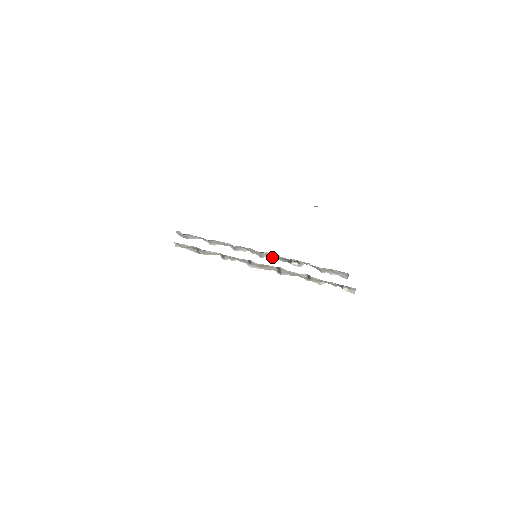
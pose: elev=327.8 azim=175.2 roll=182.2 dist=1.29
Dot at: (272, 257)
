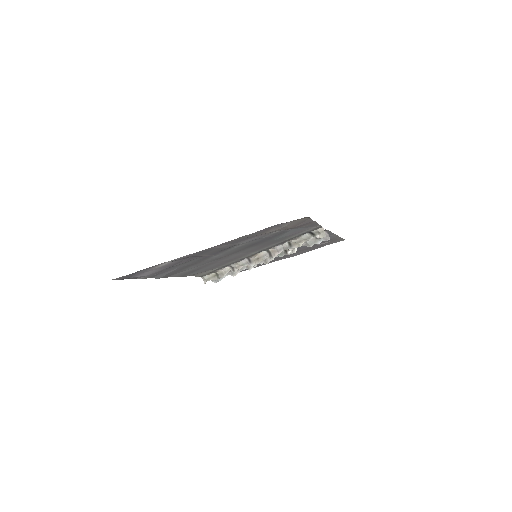
Dot at: occluded
